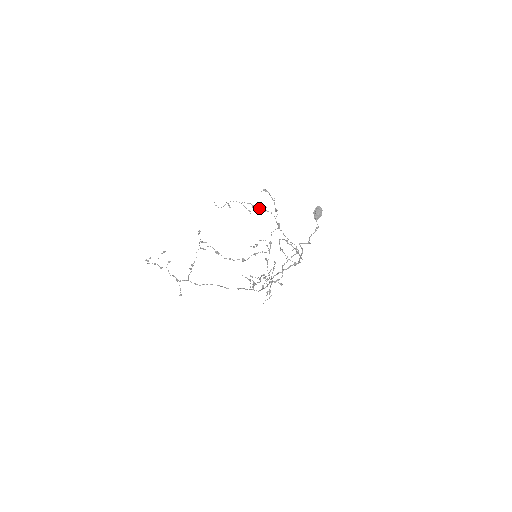
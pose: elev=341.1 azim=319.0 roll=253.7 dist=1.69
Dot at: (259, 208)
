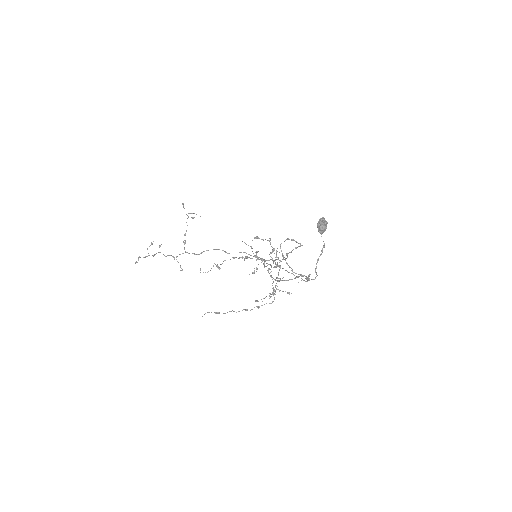
Dot at: occluded
